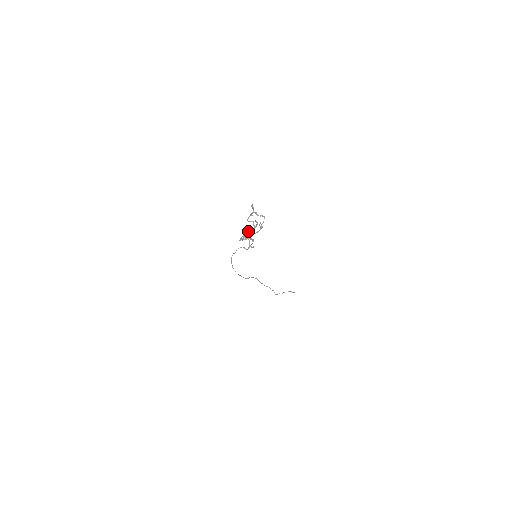
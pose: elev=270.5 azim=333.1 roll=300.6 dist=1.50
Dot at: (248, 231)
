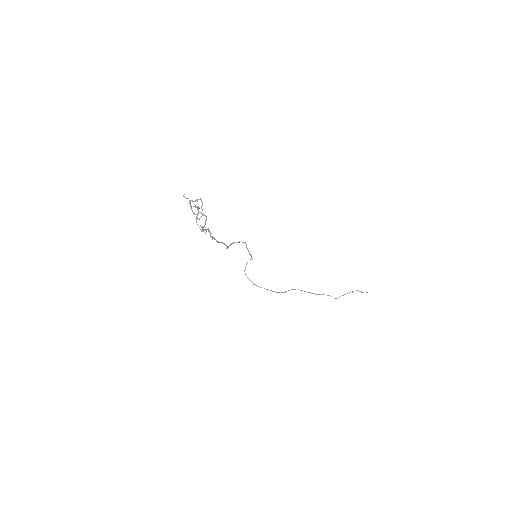
Dot at: occluded
